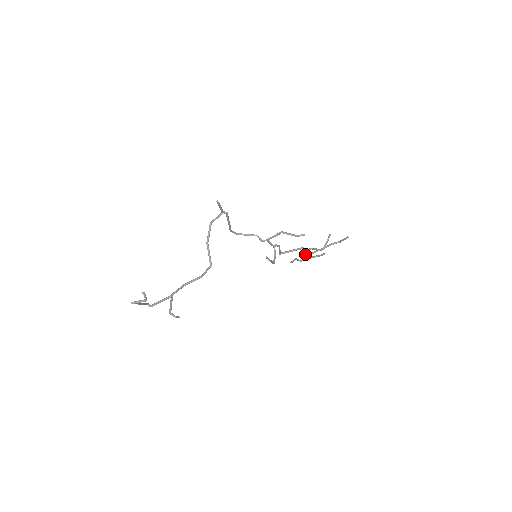
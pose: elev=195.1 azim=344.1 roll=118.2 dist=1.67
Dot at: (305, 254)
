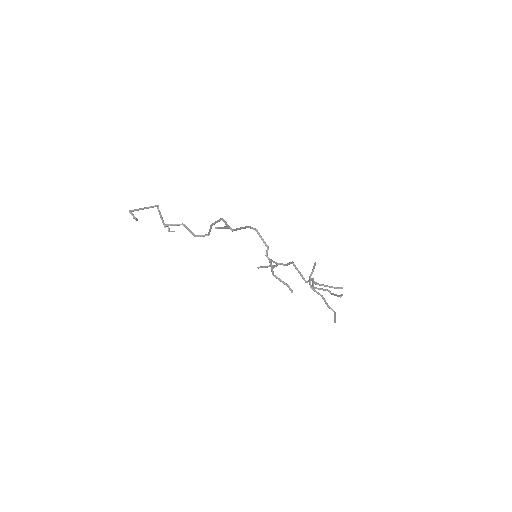
Dot at: (309, 283)
